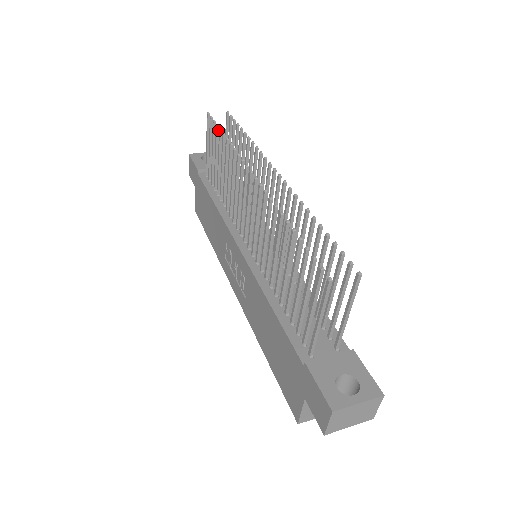
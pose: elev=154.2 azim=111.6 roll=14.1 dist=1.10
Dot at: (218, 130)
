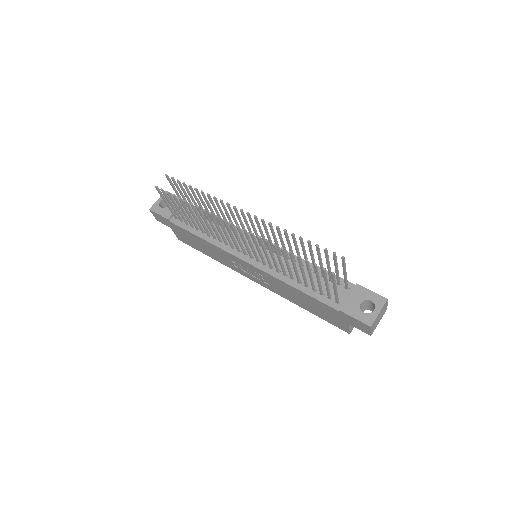
Dot at: (175, 197)
